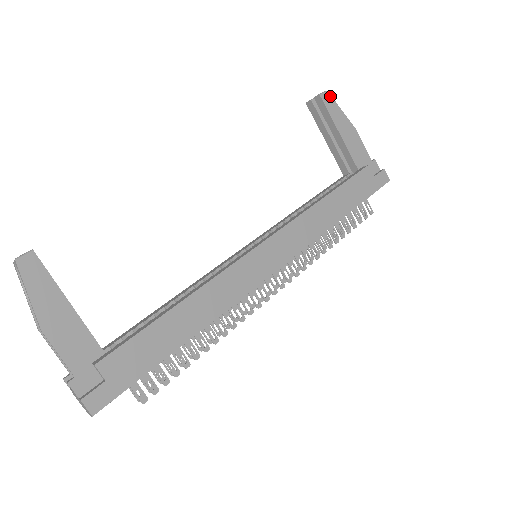
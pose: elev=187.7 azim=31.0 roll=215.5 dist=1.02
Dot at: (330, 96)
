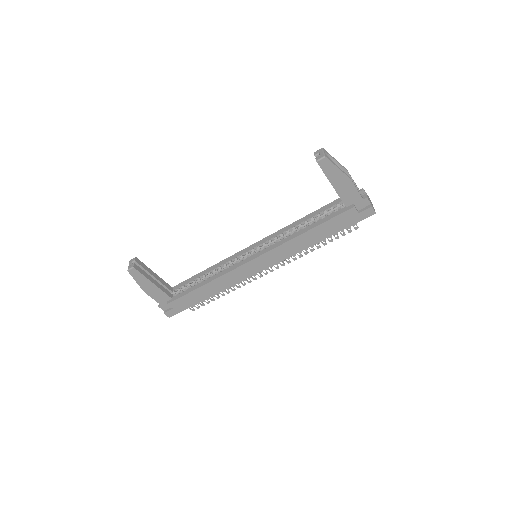
Dot at: (328, 160)
